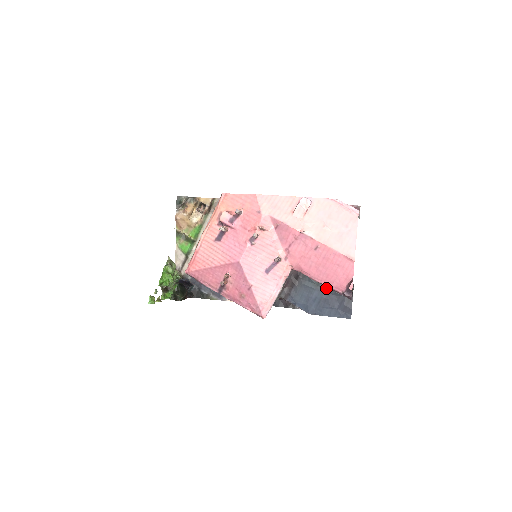
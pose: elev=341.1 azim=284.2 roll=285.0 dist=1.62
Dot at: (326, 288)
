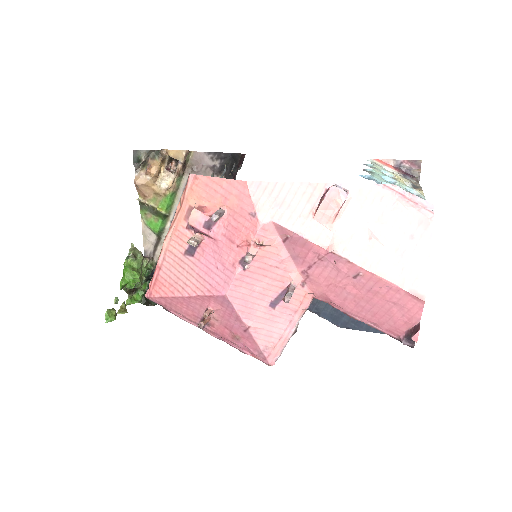
Dot at: occluded
